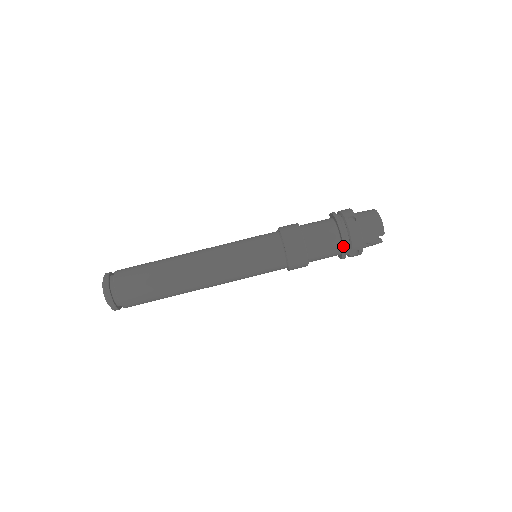
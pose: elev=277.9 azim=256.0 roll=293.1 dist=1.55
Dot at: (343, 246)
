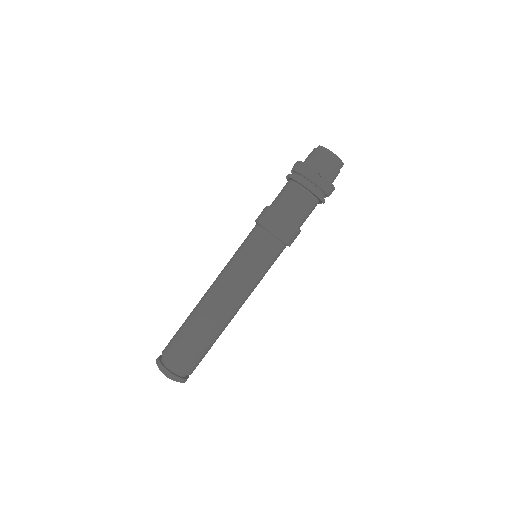
Dot at: (322, 202)
